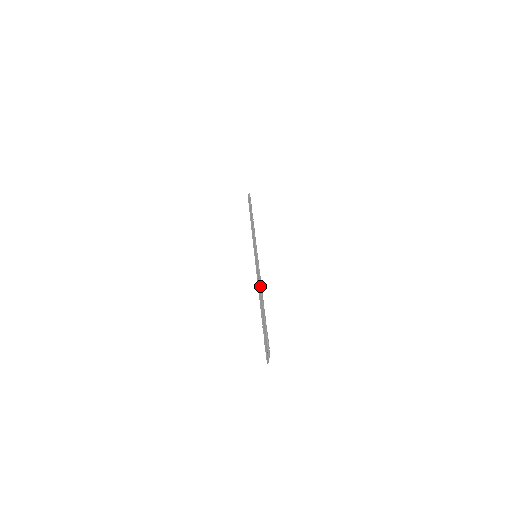
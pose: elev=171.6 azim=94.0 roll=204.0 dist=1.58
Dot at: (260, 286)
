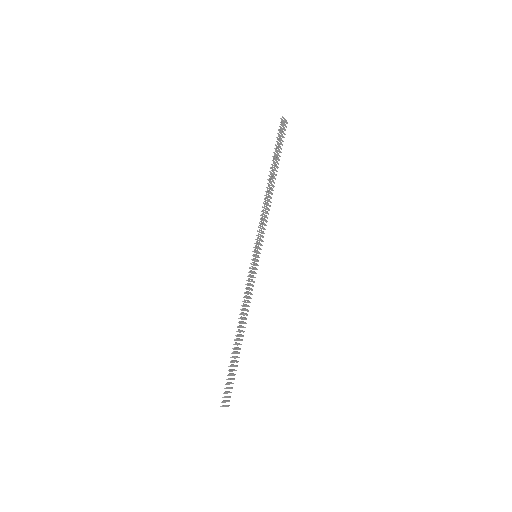
Dot at: (242, 313)
